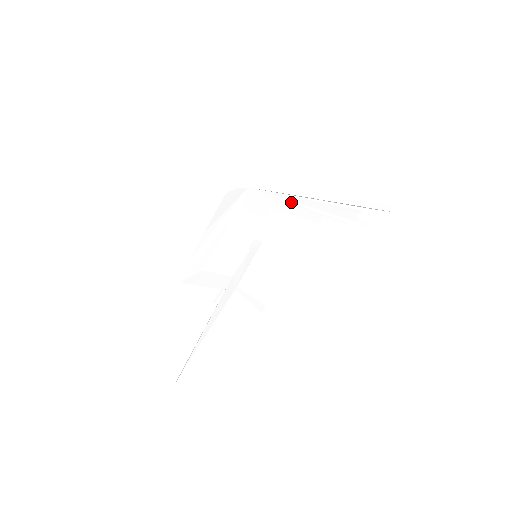
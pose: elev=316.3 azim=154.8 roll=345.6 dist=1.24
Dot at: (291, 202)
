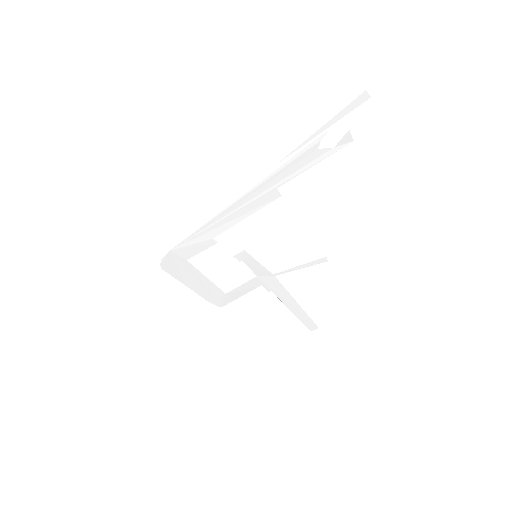
Dot at: (224, 217)
